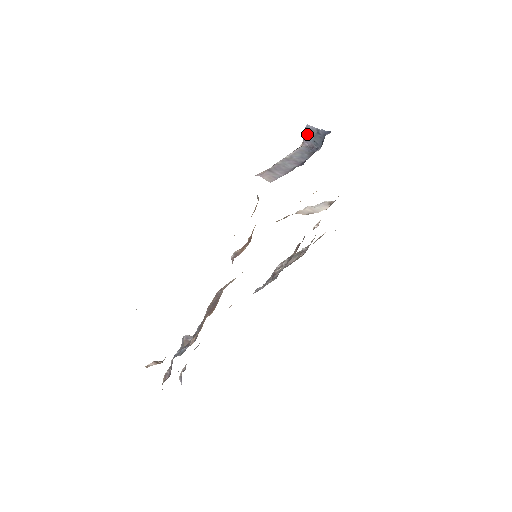
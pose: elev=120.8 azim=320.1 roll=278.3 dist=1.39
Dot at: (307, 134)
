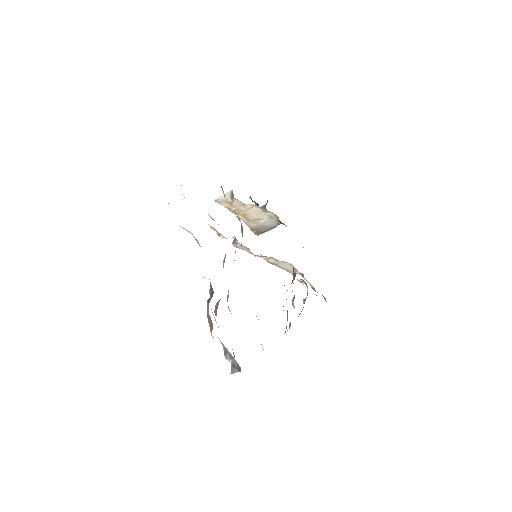
Dot at: occluded
